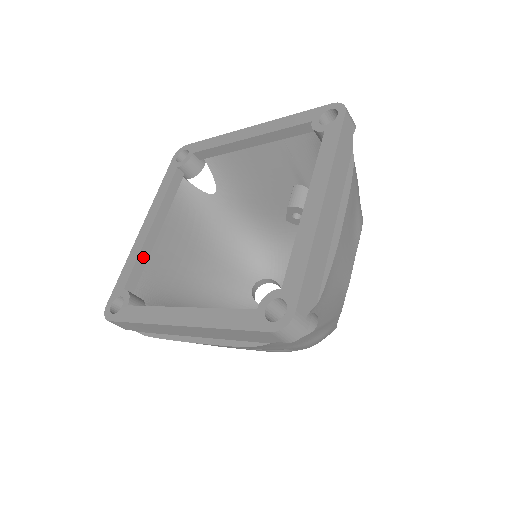
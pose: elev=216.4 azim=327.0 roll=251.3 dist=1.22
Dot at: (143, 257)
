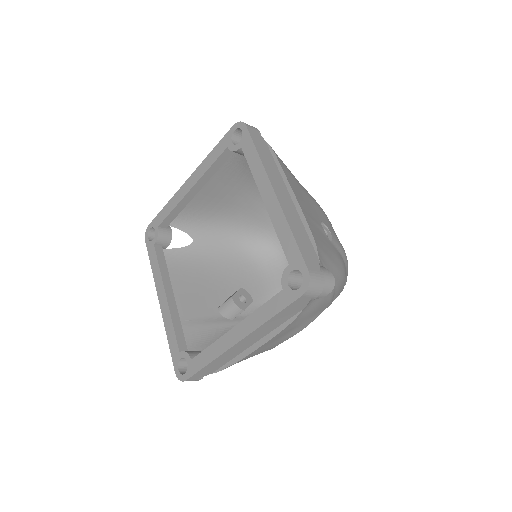
Dot at: (178, 209)
